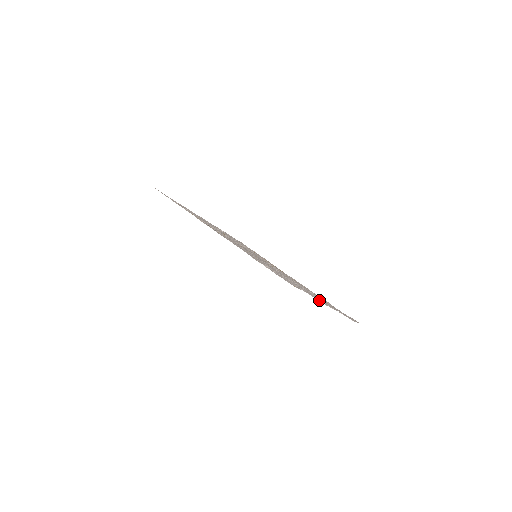
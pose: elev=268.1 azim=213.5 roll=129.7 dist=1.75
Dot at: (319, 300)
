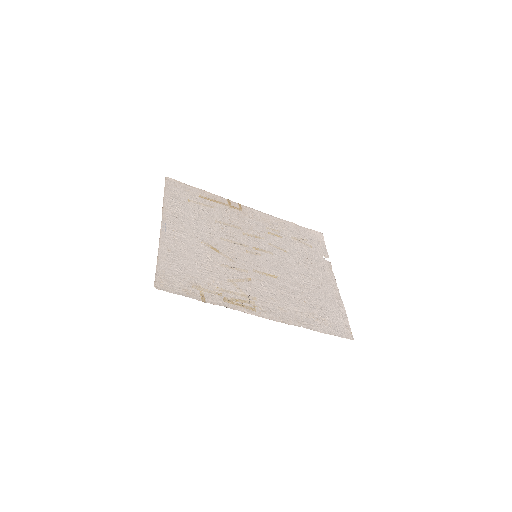
Dot at: (333, 287)
